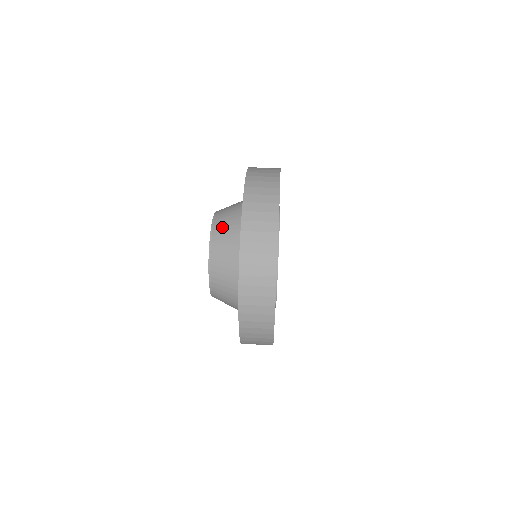
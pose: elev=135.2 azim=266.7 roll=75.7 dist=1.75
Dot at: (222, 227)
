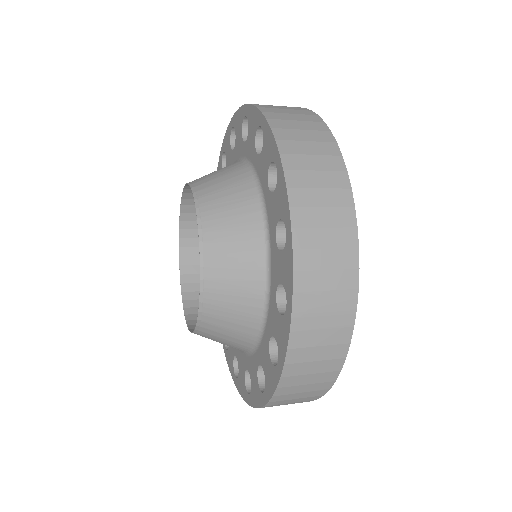
Dot at: occluded
